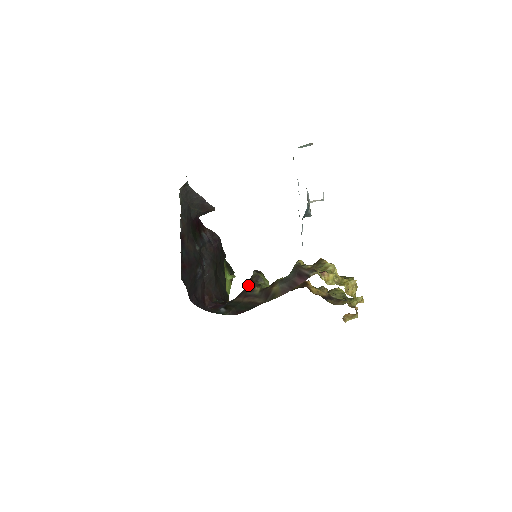
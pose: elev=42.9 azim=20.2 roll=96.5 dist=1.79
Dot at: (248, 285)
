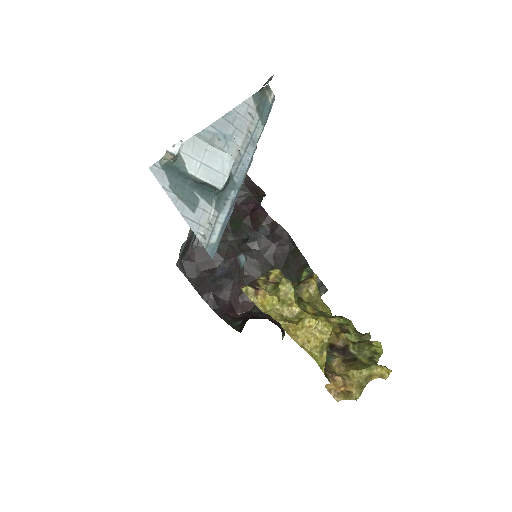
Dot at: occluded
